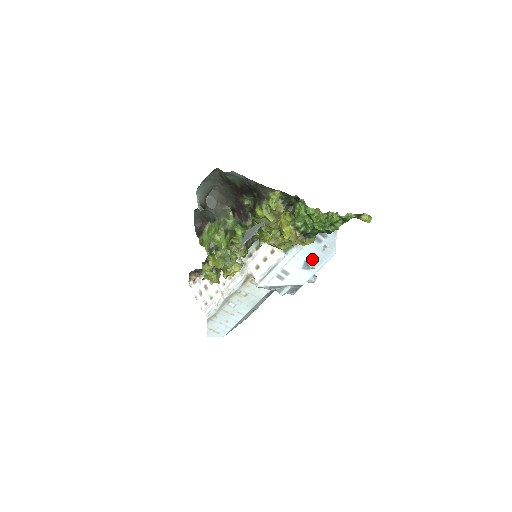
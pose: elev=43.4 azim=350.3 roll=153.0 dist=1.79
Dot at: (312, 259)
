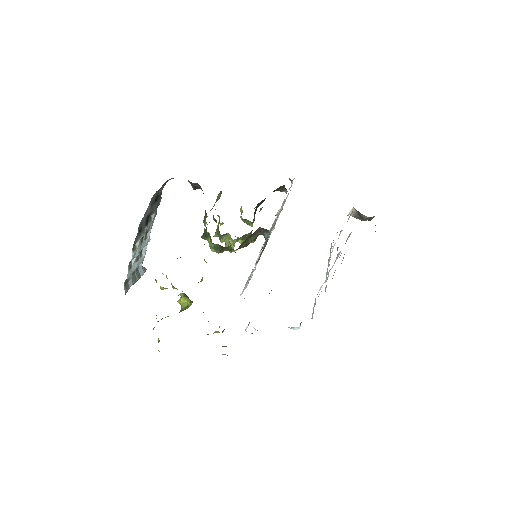
Dot at: (253, 328)
